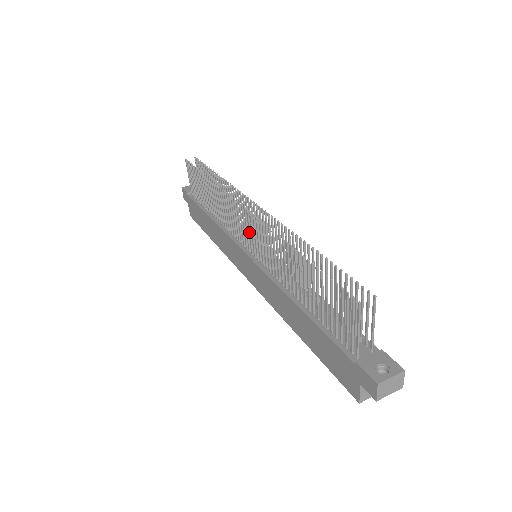
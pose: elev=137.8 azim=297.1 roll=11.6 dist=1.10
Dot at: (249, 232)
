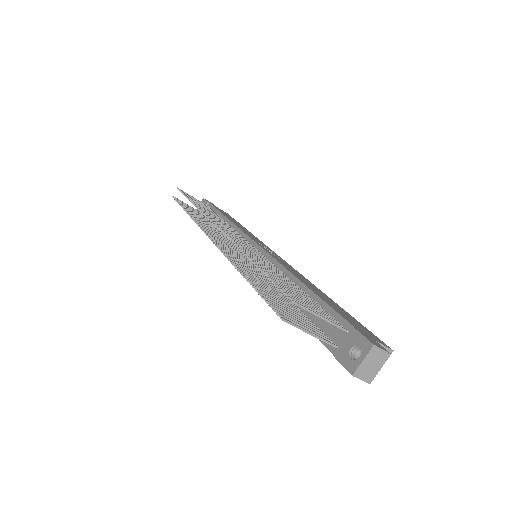
Dot at: occluded
